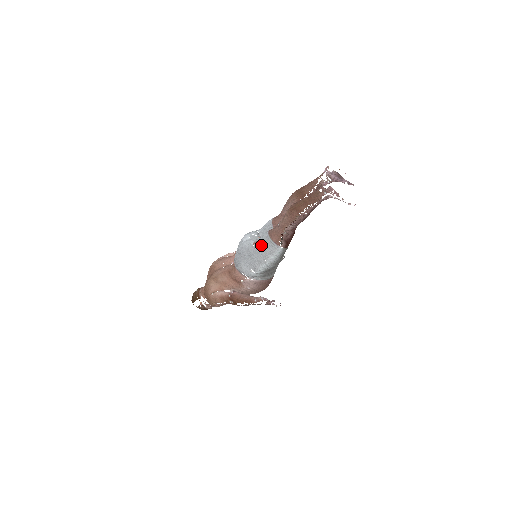
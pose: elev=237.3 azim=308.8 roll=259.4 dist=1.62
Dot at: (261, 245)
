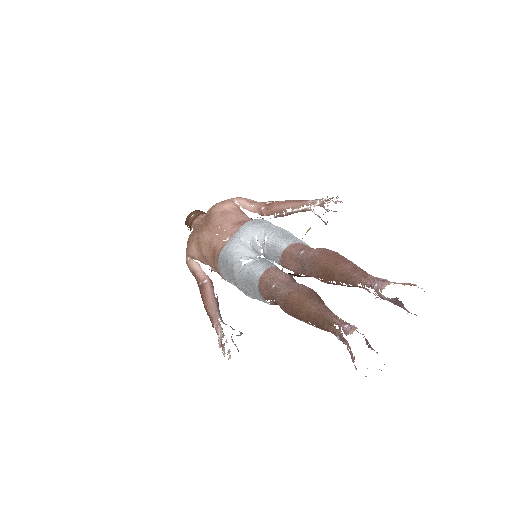
Dot at: (247, 279)
